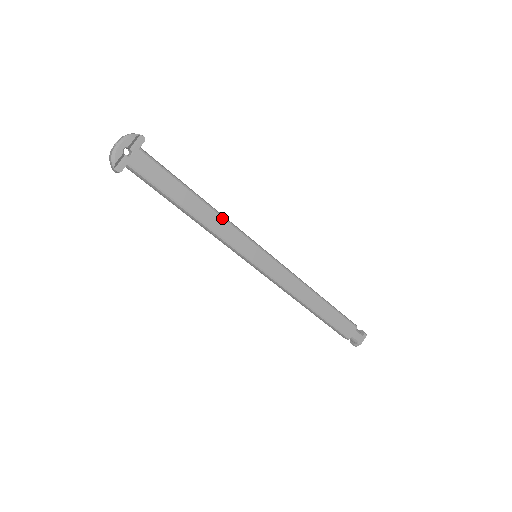
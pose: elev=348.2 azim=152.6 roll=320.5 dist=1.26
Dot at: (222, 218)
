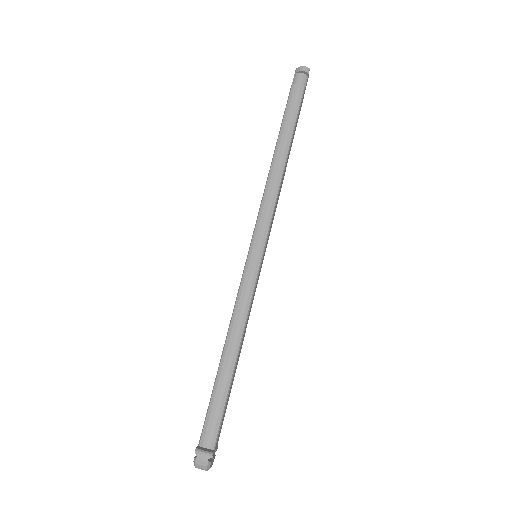
Dot at: (246, 322)
